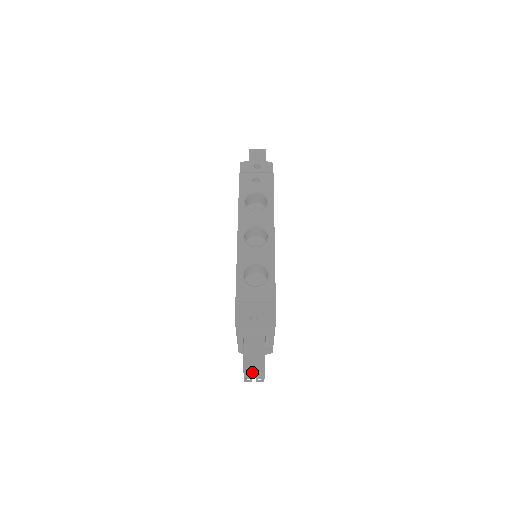
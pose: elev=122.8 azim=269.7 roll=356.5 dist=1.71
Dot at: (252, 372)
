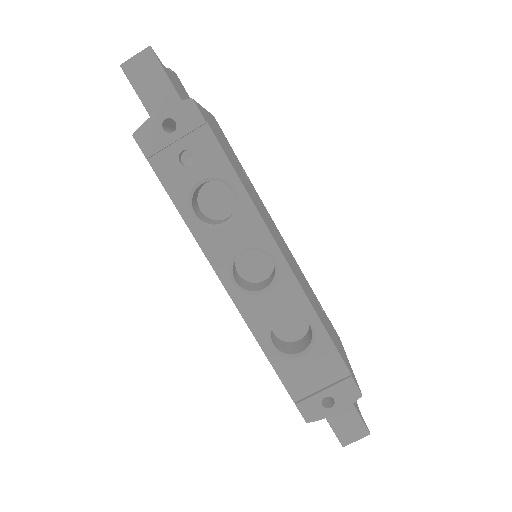
Dot at: occluded
